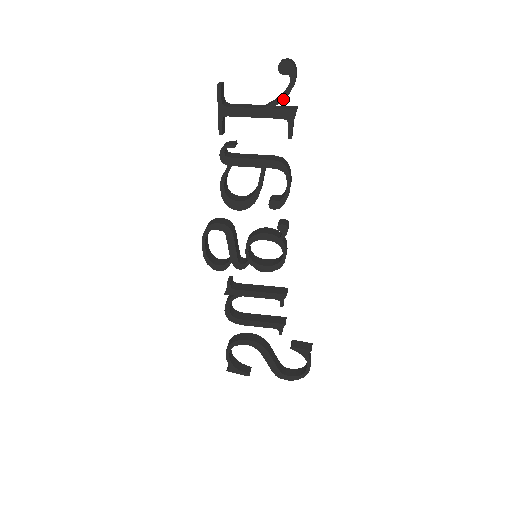
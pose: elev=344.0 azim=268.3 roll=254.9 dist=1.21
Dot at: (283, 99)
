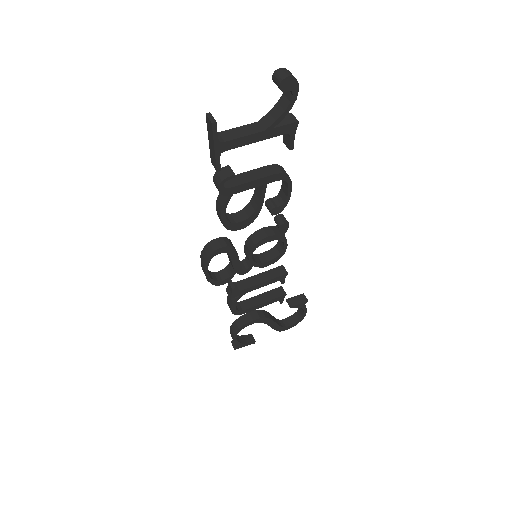
Dot at: (285, 115)
